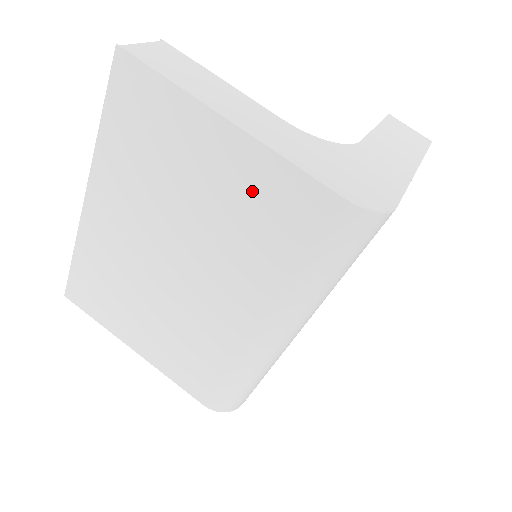
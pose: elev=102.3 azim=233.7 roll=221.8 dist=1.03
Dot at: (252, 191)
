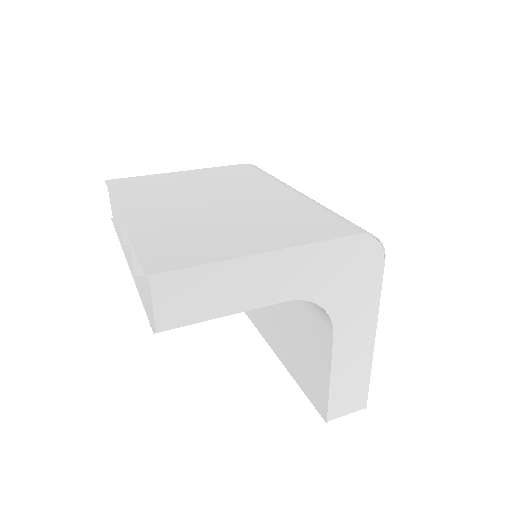
Dot at: (214, 174)
